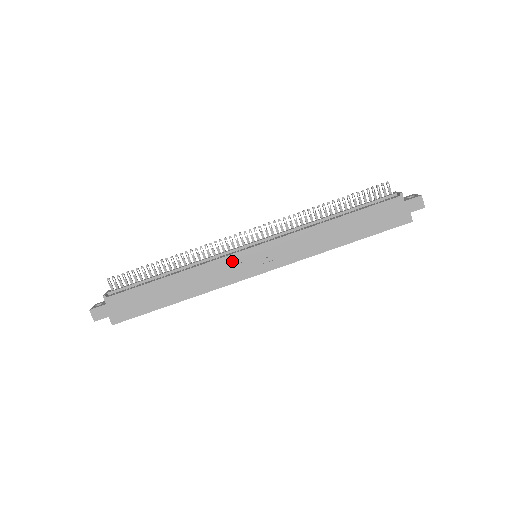
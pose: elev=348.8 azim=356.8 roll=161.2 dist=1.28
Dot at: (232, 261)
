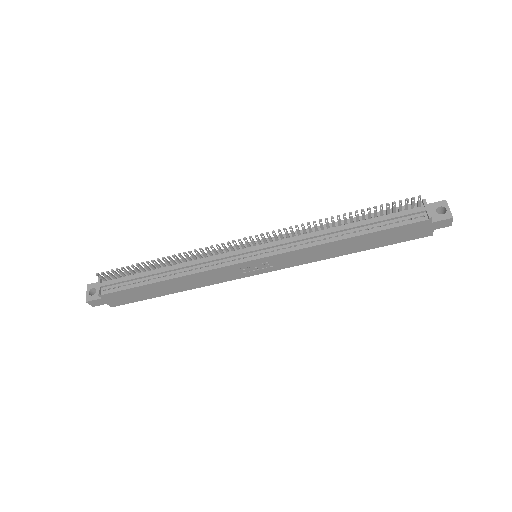
Dot at: (231, 269)
